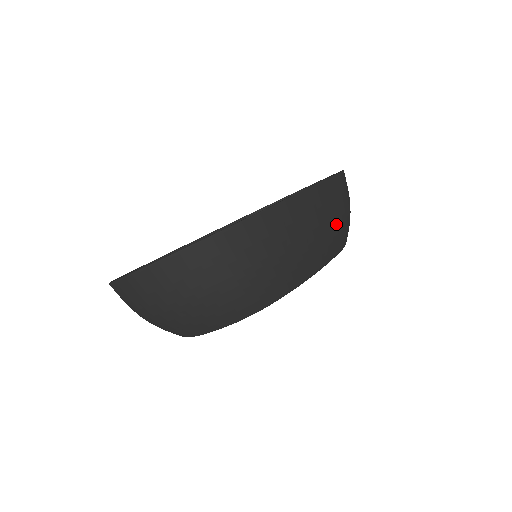
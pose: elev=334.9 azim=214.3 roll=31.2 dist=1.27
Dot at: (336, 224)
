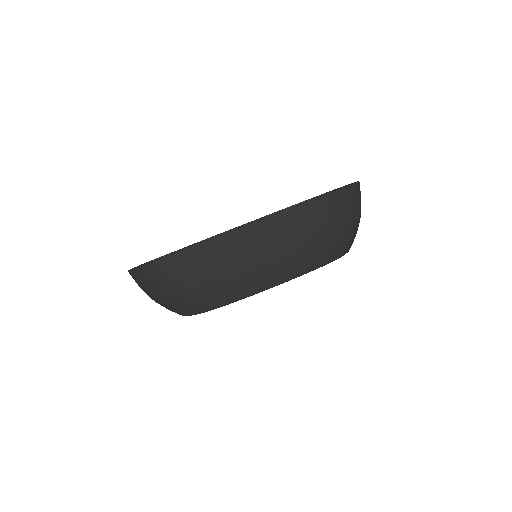
Dot at: (291, 252)
